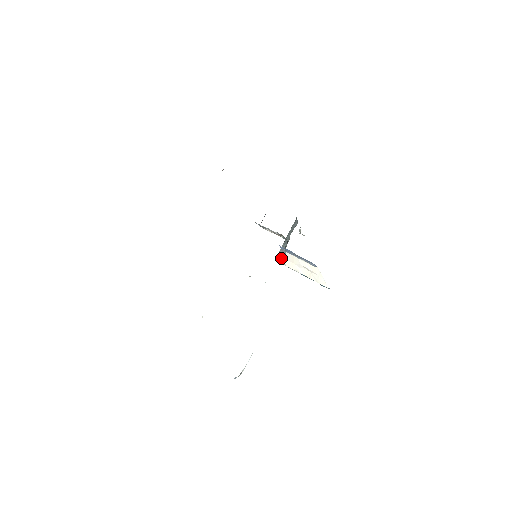
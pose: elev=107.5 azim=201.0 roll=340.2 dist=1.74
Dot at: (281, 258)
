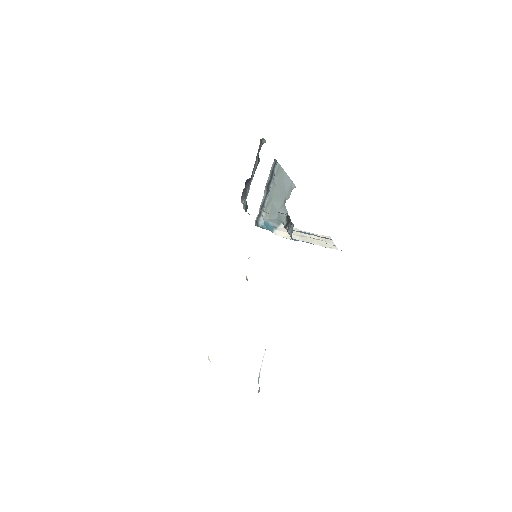
Dot at: (268, 227)
